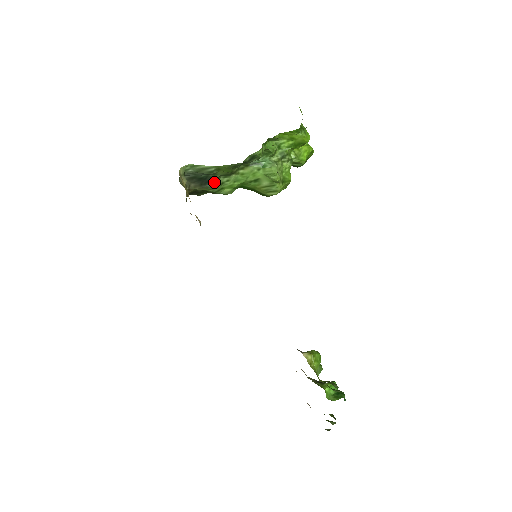
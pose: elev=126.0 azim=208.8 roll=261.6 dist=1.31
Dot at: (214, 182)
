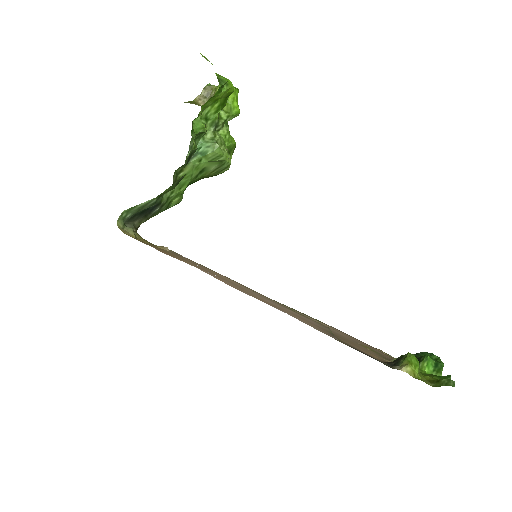
Dot at: (159, 205)
